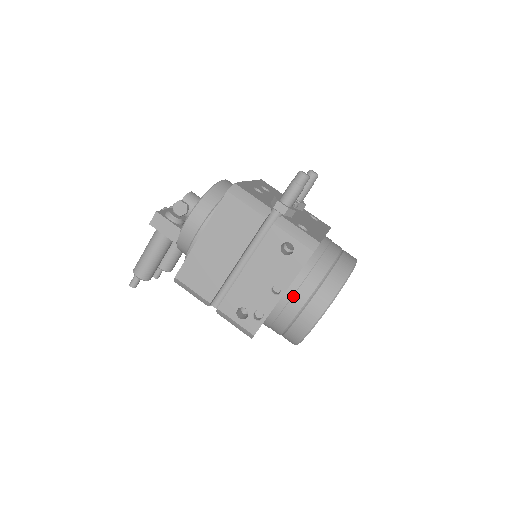
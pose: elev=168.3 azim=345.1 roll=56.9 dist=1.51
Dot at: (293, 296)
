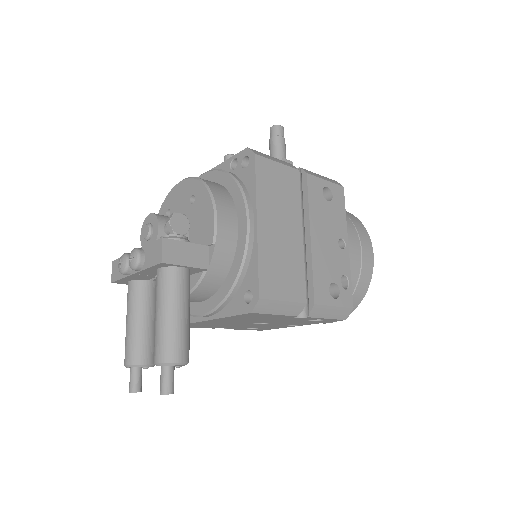
Dot at: (351, 243)
